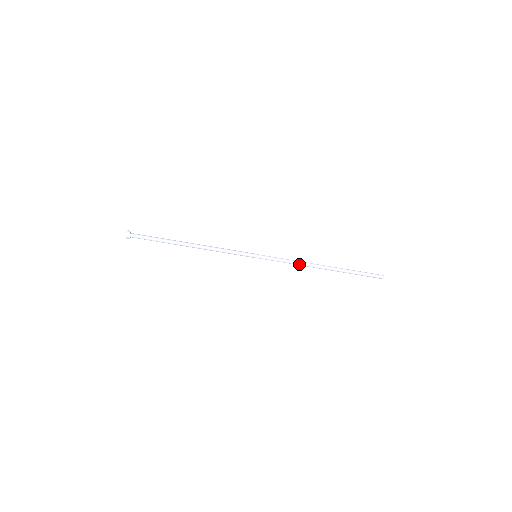
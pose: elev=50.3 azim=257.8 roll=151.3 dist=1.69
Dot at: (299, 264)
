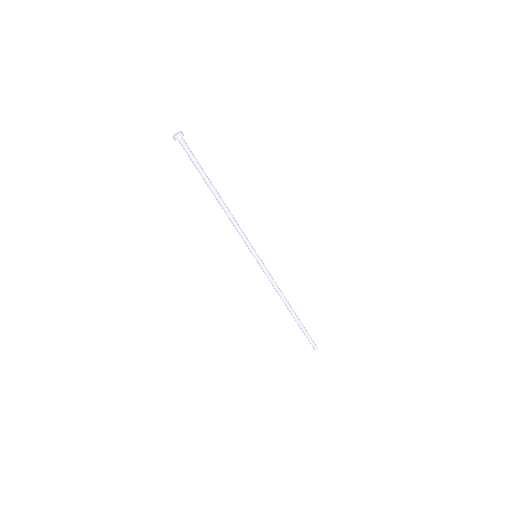
Dot at: (277, 291)
